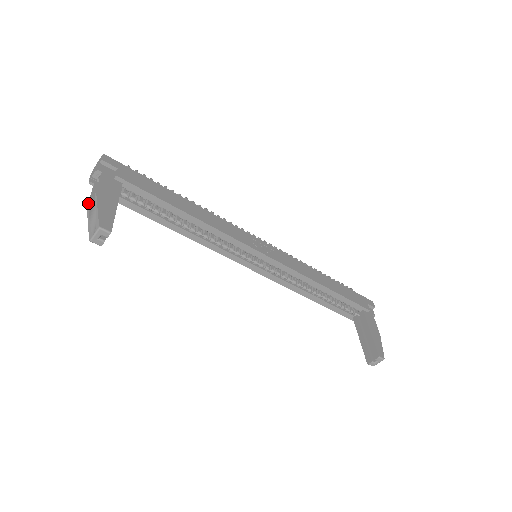
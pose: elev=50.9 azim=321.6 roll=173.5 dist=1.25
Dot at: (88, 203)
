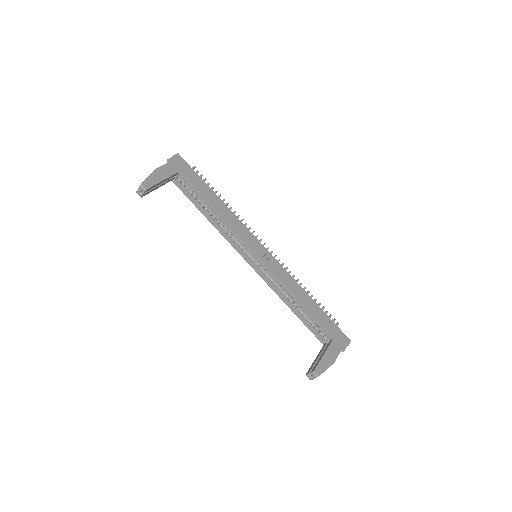
Dot at: occluded
